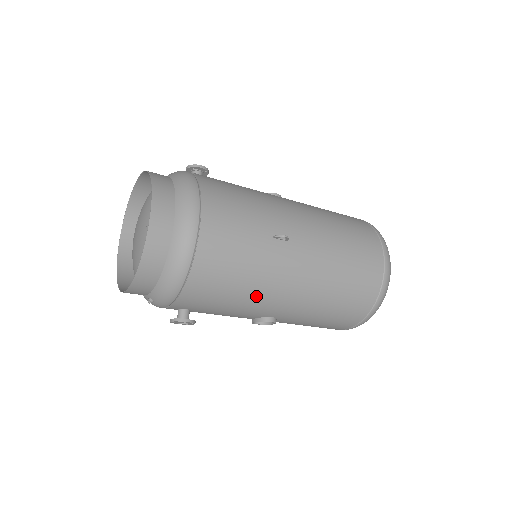
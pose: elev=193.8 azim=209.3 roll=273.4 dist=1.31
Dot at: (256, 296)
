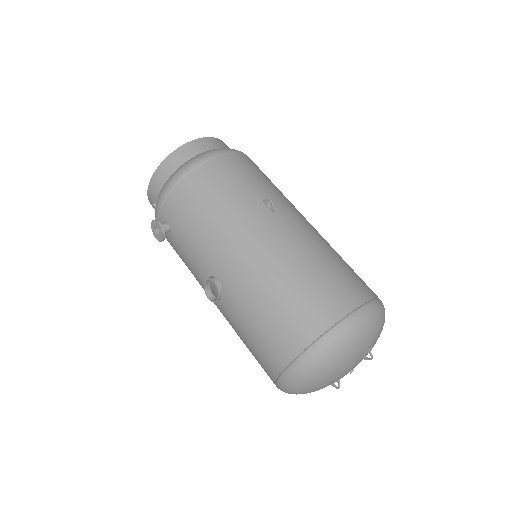
Dot at: (216, 234)
